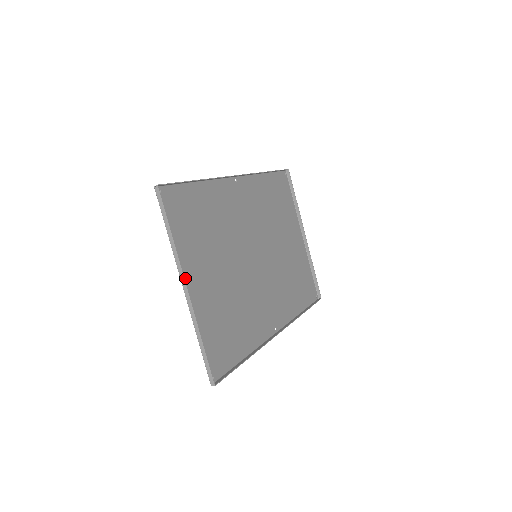
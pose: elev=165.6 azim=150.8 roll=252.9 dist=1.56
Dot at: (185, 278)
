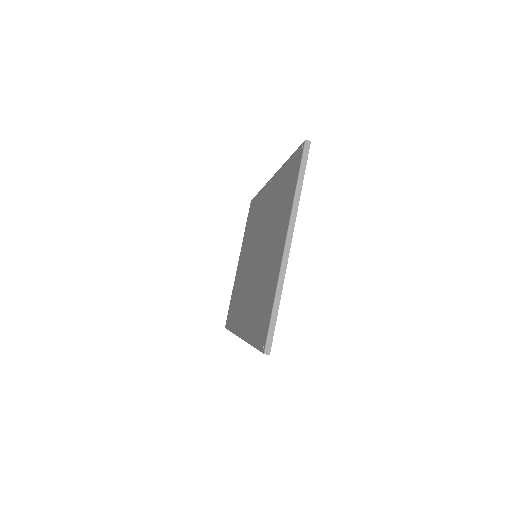
Dot at: (286, 235)
